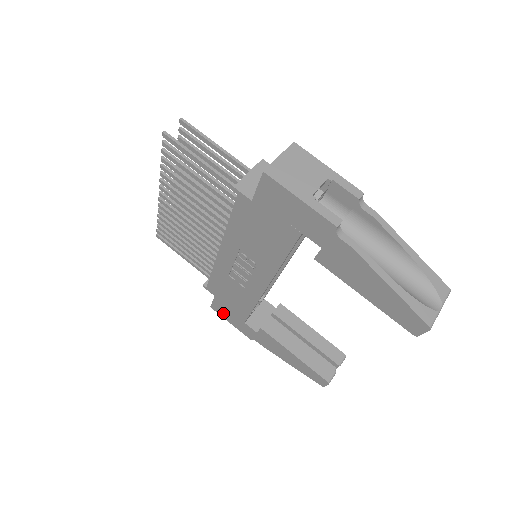
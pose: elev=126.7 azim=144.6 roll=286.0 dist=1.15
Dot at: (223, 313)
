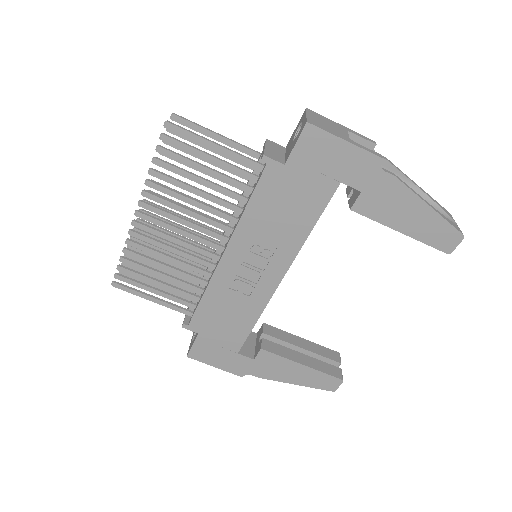
Dot at: (206, 356)
